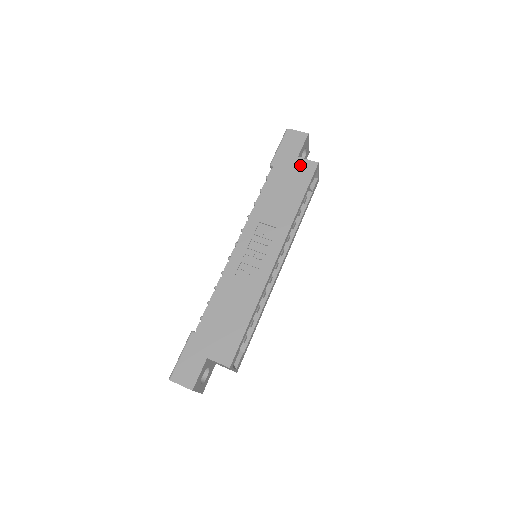
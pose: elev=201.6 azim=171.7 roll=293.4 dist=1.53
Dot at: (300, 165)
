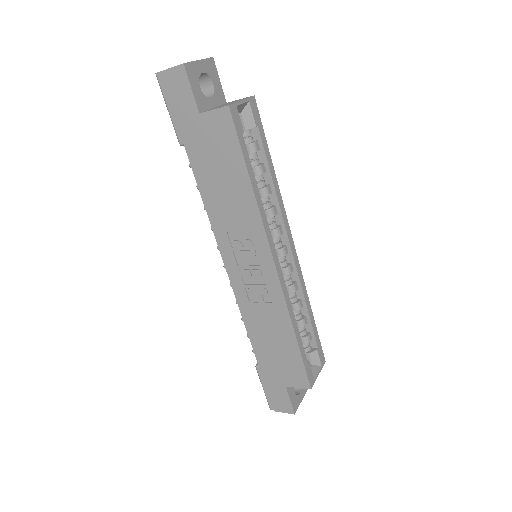
Dot at: (211, 125)
